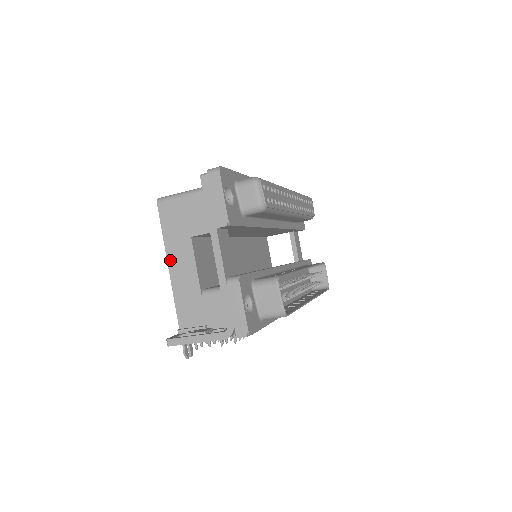
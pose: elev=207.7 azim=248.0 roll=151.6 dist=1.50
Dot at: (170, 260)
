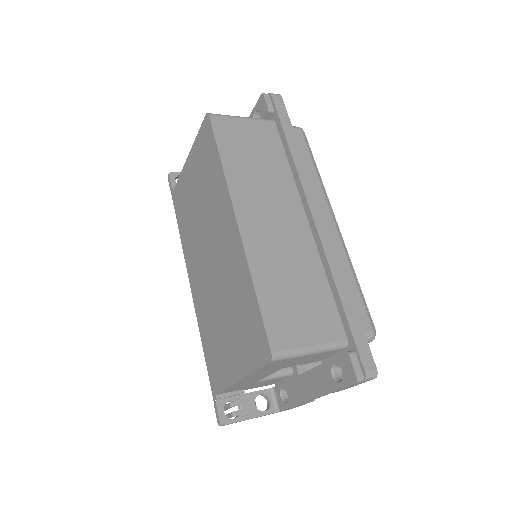
Dot at: (245, 379)
